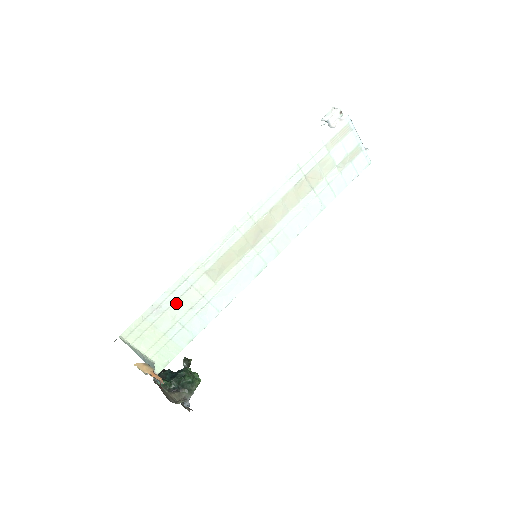
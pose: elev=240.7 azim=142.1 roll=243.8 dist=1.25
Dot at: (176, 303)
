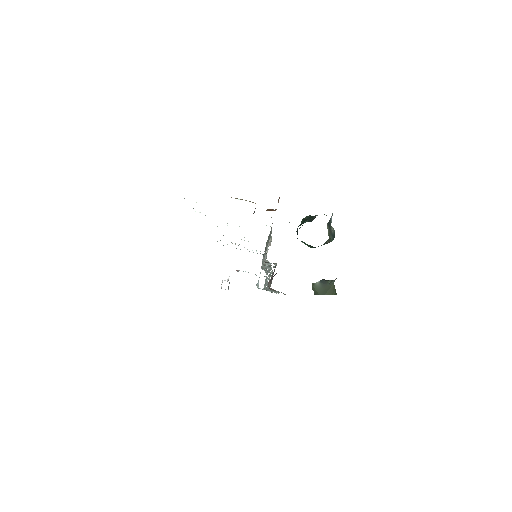
Dot at: occluded
